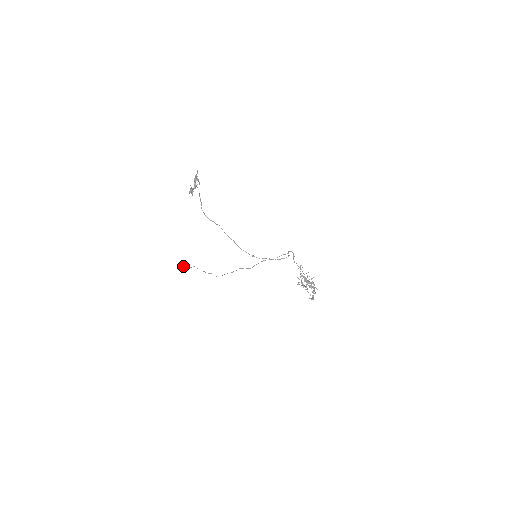
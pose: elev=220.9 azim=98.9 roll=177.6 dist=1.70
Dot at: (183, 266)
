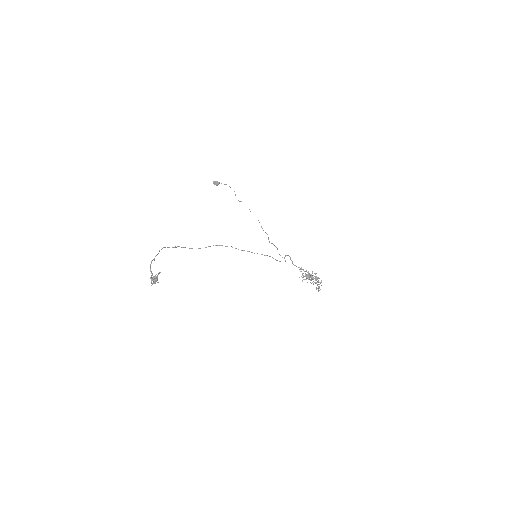
Dot at: (218, 183)
